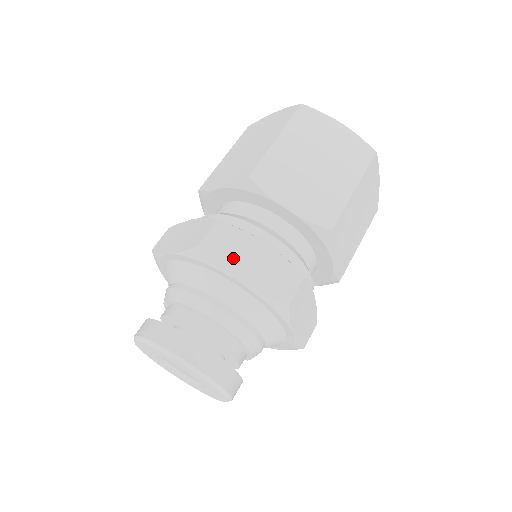
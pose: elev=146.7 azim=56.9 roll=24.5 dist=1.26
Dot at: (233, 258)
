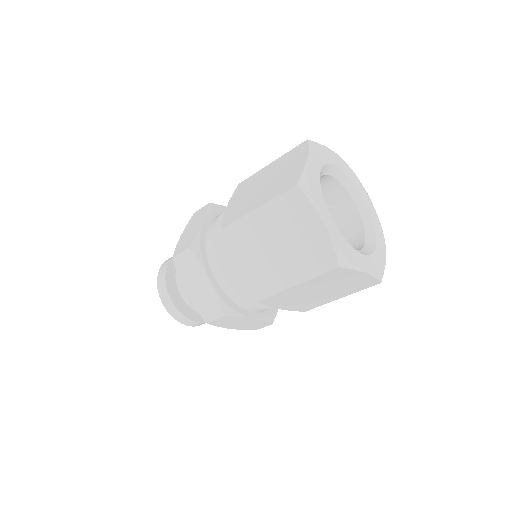
Dot at: (188, 277)
